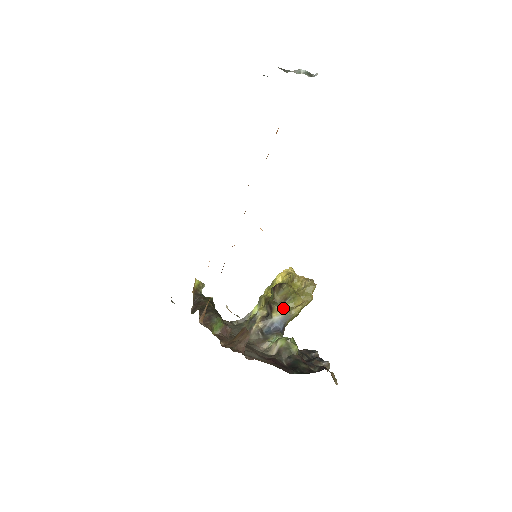
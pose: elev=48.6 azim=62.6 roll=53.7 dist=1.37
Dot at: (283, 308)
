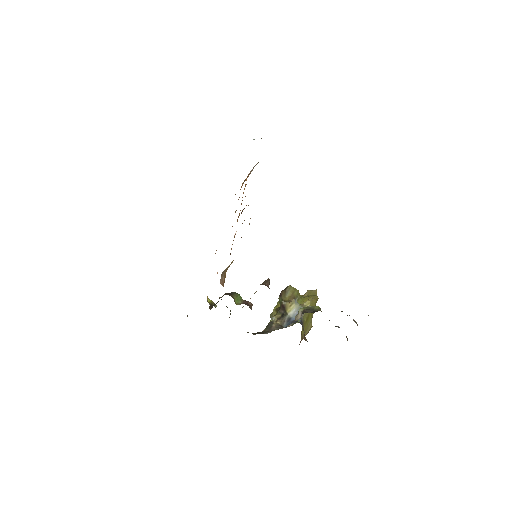
Dot at: (294, 300)
